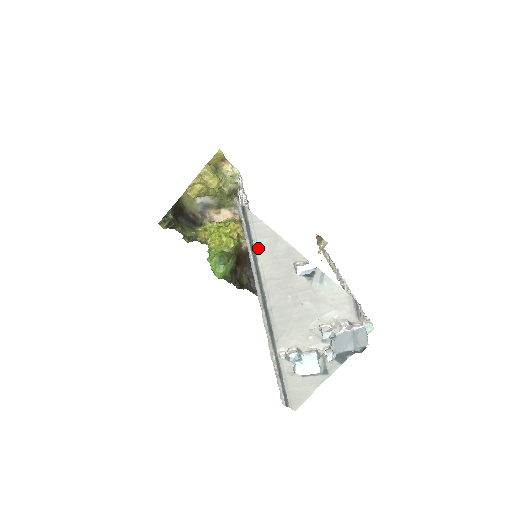
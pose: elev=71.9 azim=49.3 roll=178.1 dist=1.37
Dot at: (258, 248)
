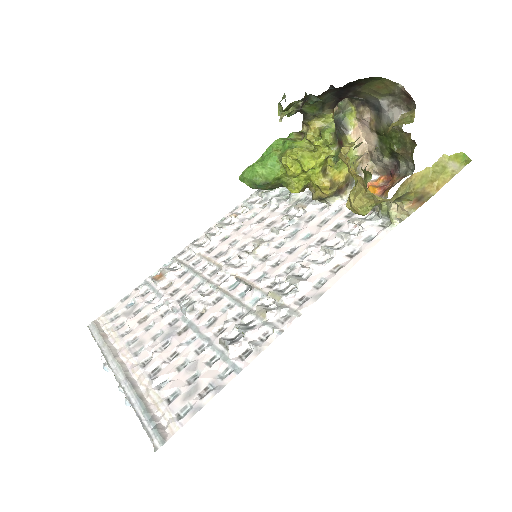
Dot at: occluded
